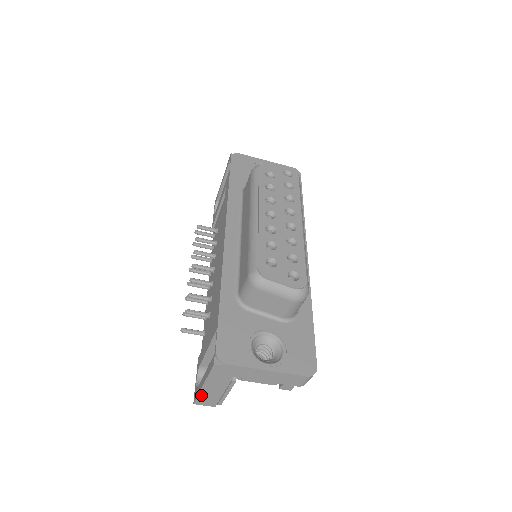
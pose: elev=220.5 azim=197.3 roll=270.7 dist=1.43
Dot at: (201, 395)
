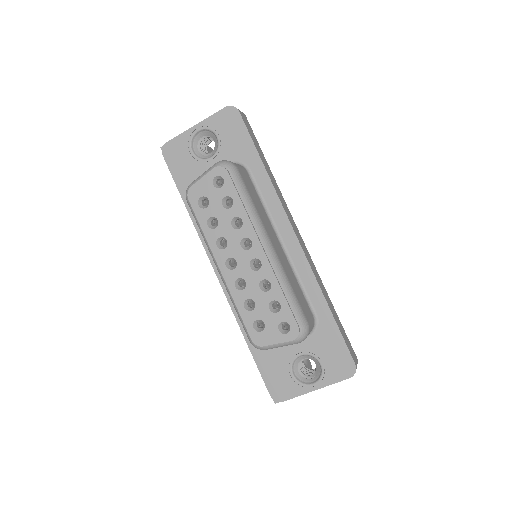
Dot at: occluded
